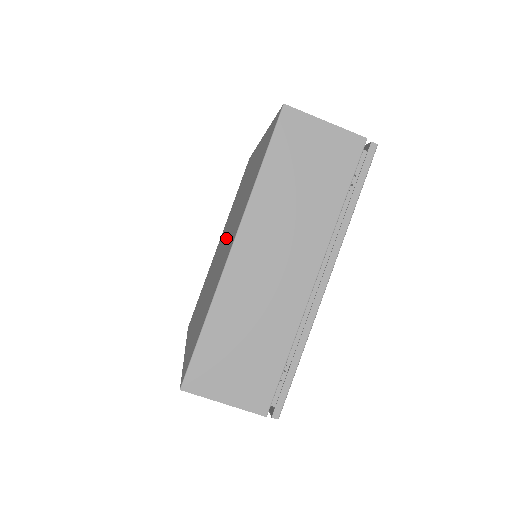
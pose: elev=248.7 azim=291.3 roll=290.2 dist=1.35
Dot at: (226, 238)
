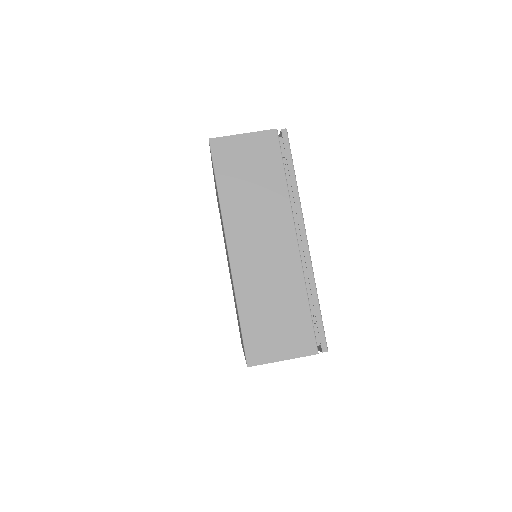
Dot at: occluded
